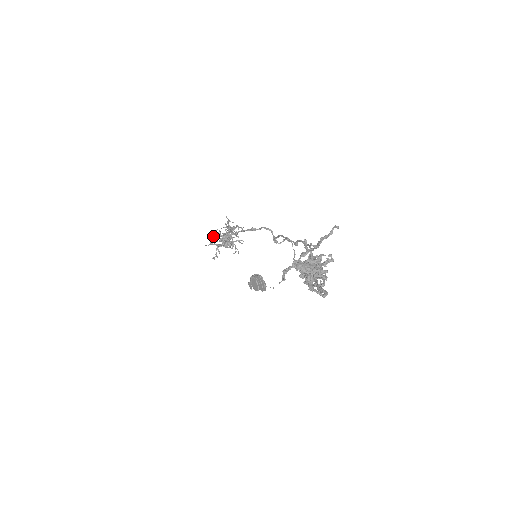
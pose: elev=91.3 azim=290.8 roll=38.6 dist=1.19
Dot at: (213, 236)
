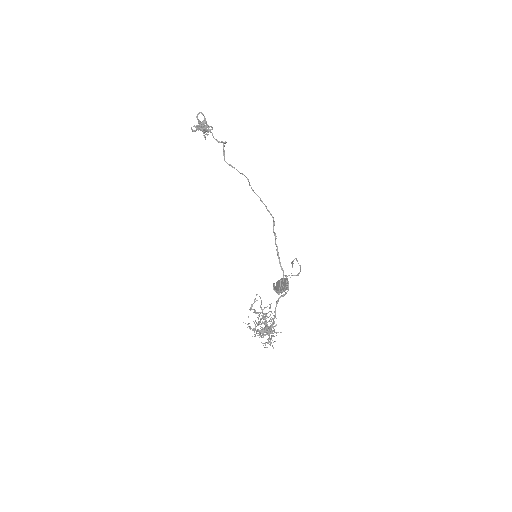
Dot at: (255, 335)
